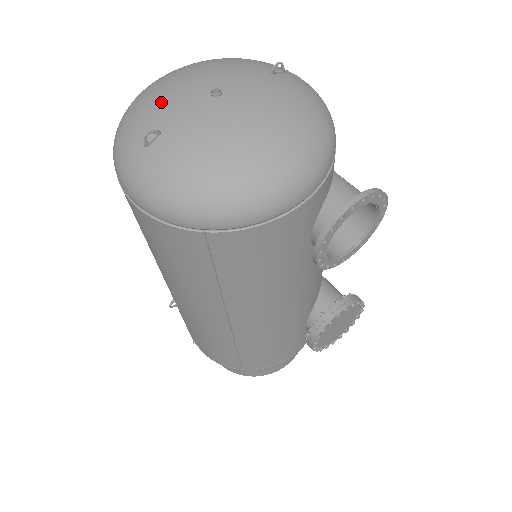
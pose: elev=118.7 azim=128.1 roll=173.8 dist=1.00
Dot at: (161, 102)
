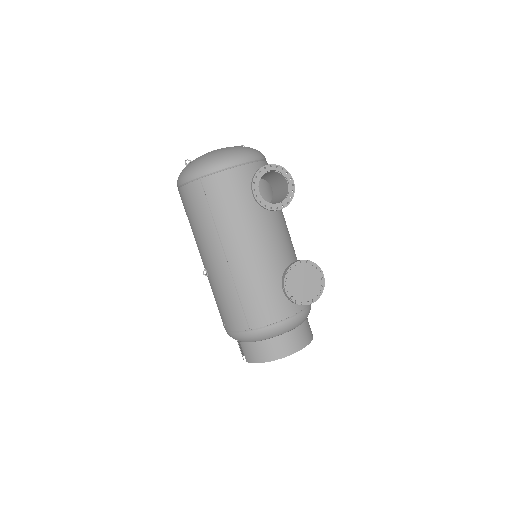
Dot at: occluded
